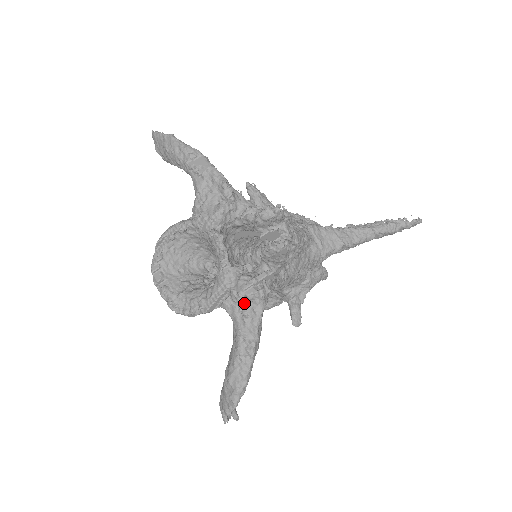
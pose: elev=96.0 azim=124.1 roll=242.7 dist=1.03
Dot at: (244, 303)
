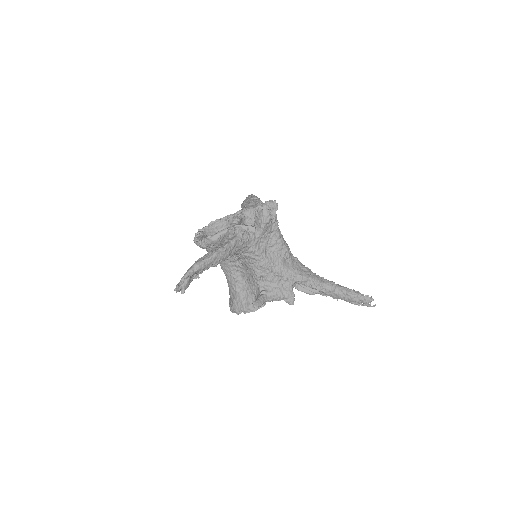
Dot at: (231, 234)
